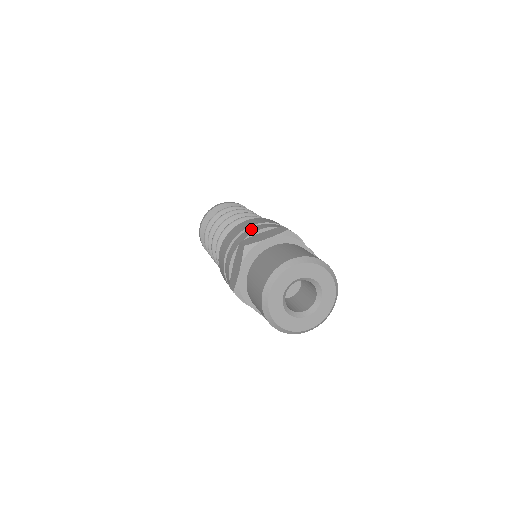
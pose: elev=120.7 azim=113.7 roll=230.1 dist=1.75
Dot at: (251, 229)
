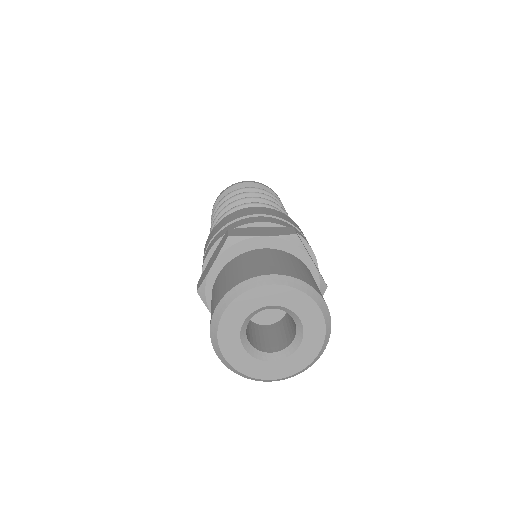
Dot at: (251, 218)
